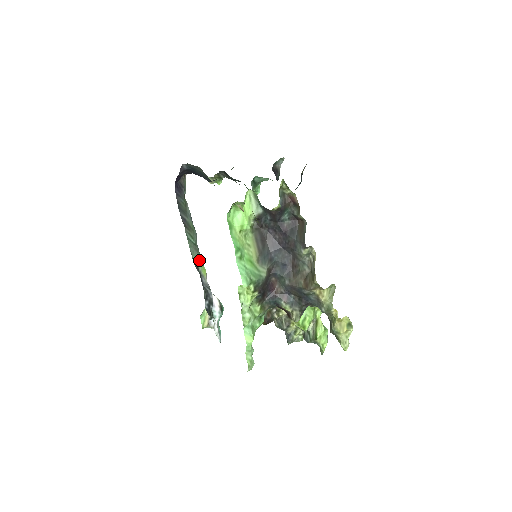
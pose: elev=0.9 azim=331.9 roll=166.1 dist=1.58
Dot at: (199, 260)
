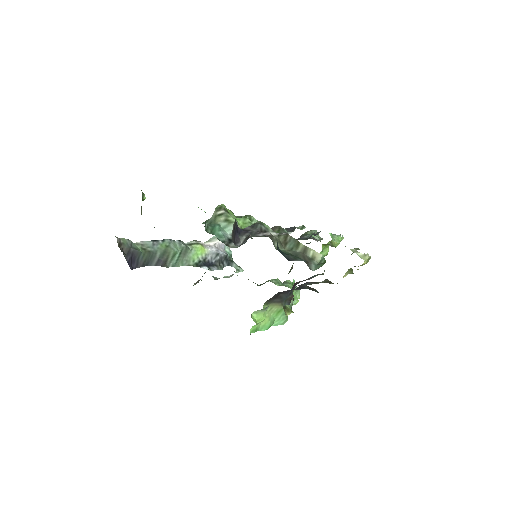
Dot at: (193, 253)
